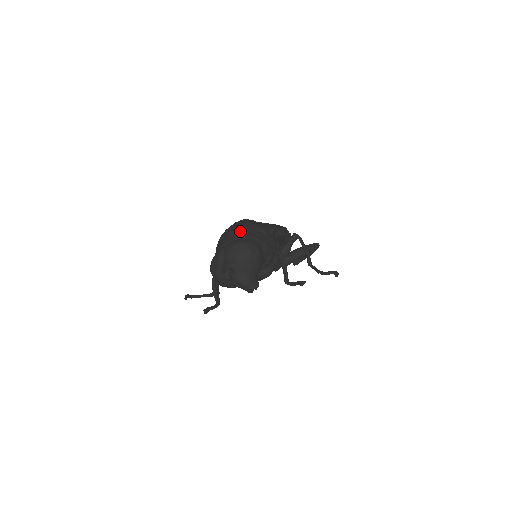
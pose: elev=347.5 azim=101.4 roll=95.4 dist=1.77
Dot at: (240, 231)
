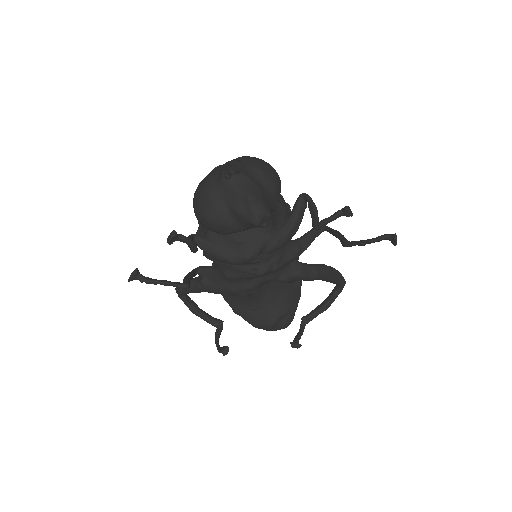
Dot at: occluded
